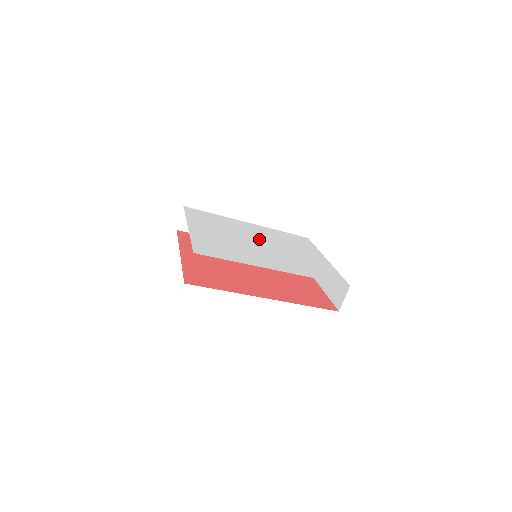
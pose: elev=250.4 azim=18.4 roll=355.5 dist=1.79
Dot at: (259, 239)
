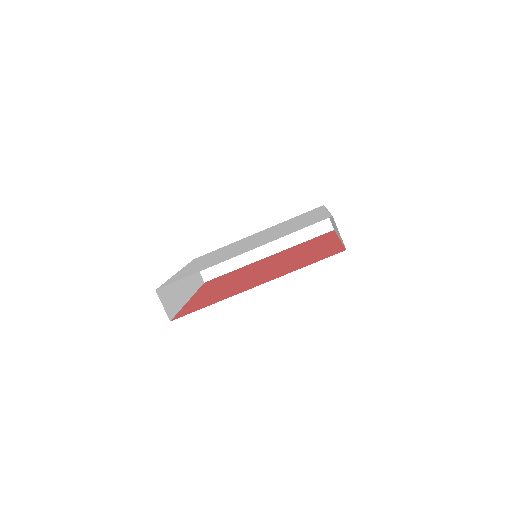
Dot at: (252, 239)
